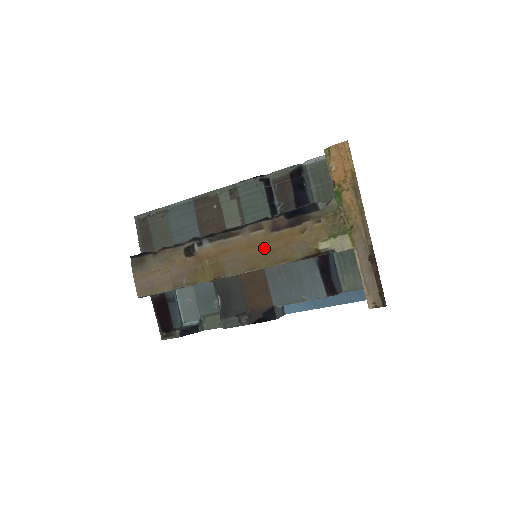
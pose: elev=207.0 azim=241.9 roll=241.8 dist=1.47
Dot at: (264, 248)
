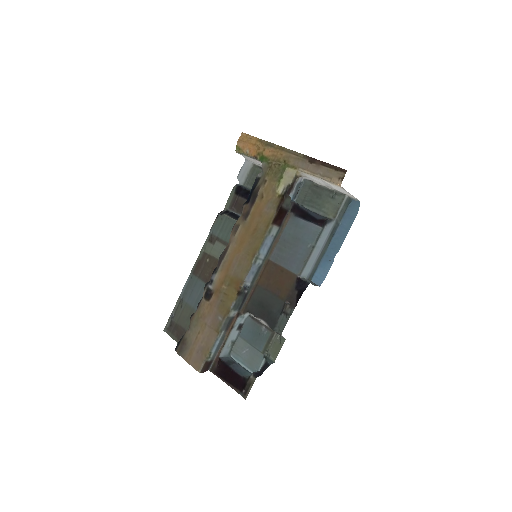
Dot at: (250, 234)
